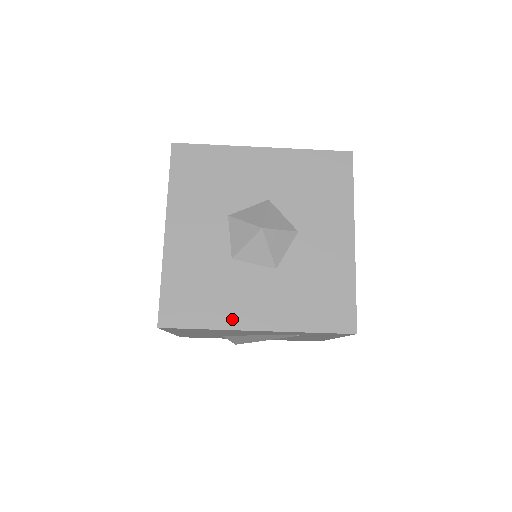
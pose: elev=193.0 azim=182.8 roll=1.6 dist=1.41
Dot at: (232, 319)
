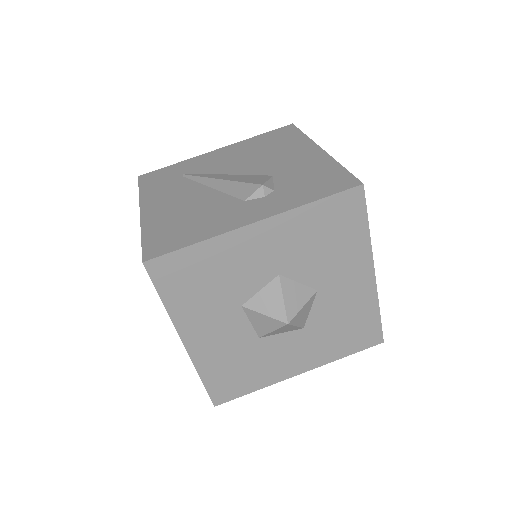
Dot at: (275, 376)
